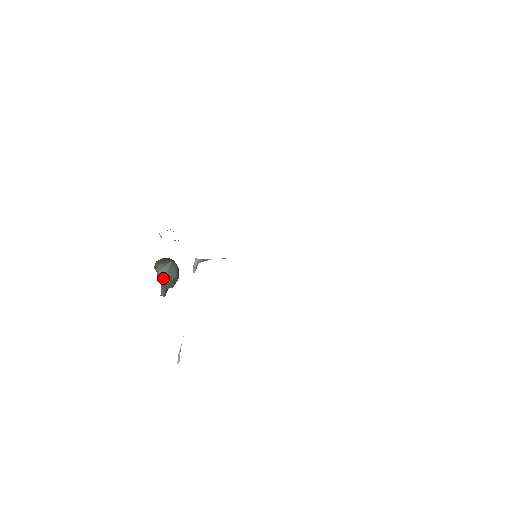
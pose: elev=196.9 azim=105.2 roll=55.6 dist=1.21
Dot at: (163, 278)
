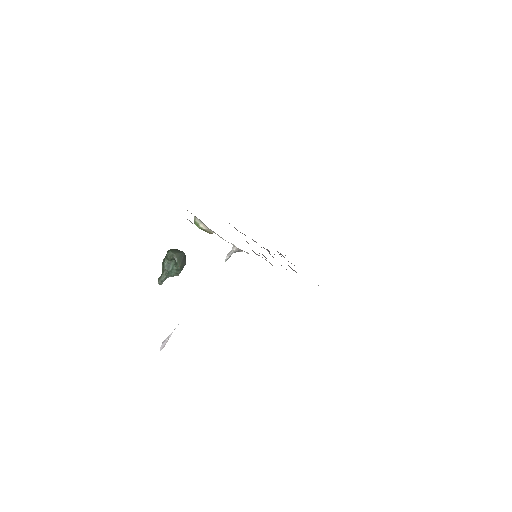
Dot at: (179, 265)
